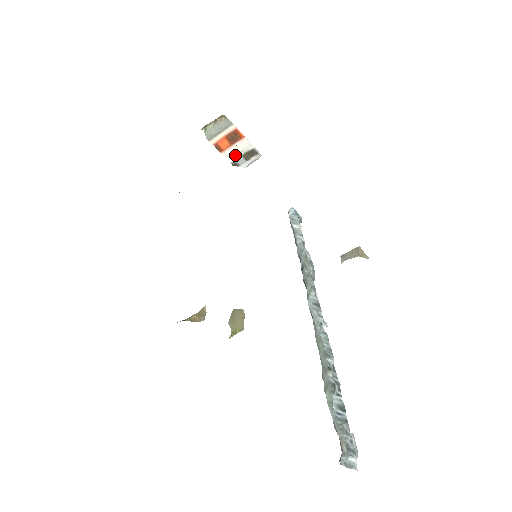
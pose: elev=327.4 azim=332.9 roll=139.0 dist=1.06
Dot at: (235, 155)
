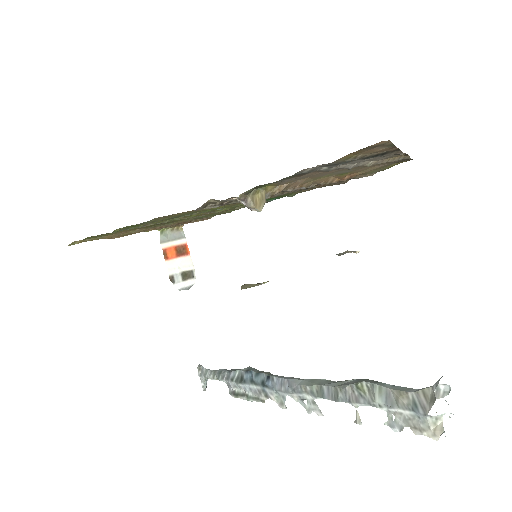
Dot at: (176, 269)
